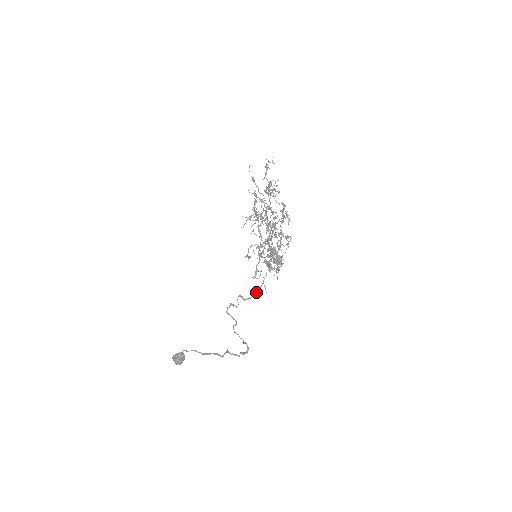
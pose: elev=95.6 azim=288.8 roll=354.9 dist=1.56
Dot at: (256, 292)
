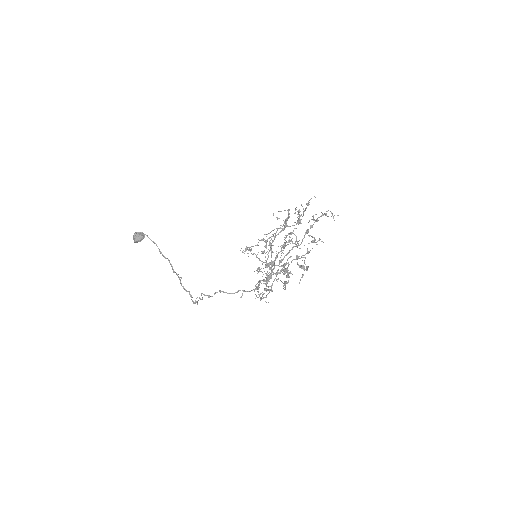
Dot at: (233, 293)
